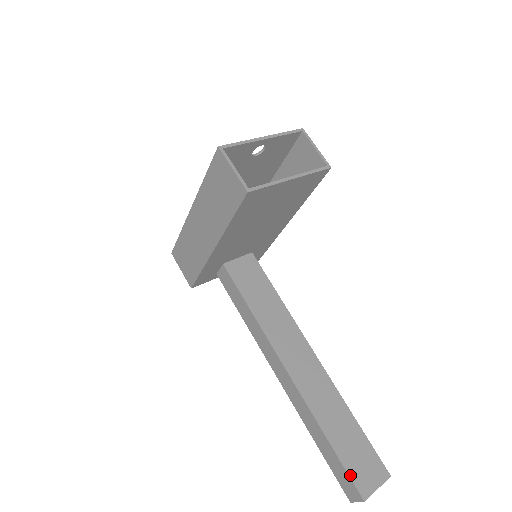
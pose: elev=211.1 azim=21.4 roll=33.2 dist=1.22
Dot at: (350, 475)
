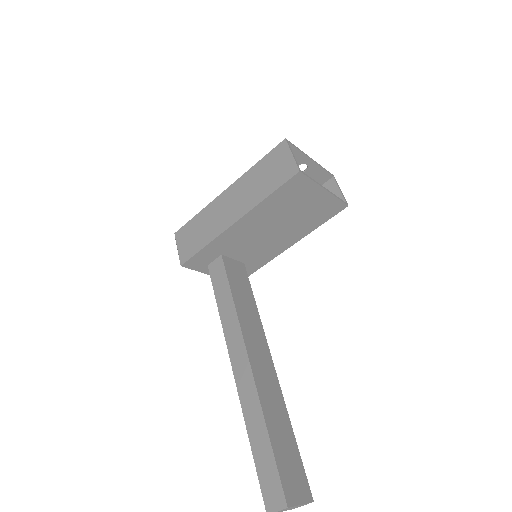
Dot at: (280, 476)
